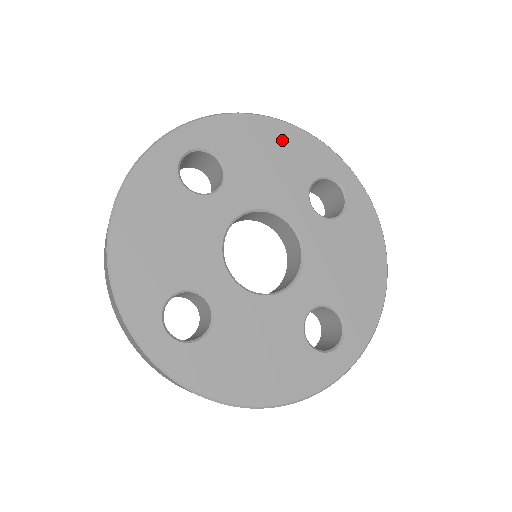
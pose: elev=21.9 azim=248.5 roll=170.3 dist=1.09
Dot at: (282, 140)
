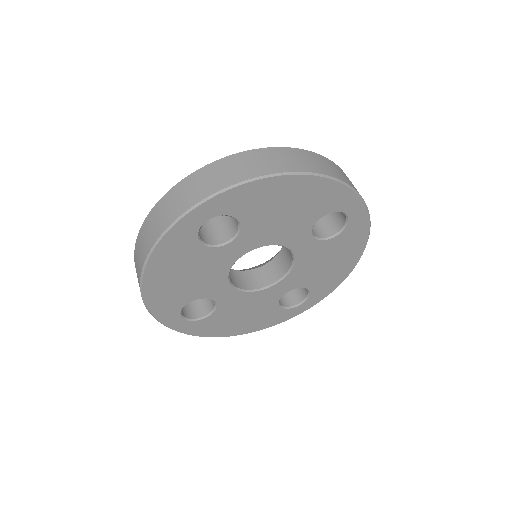
Dot at: (302, 192)
